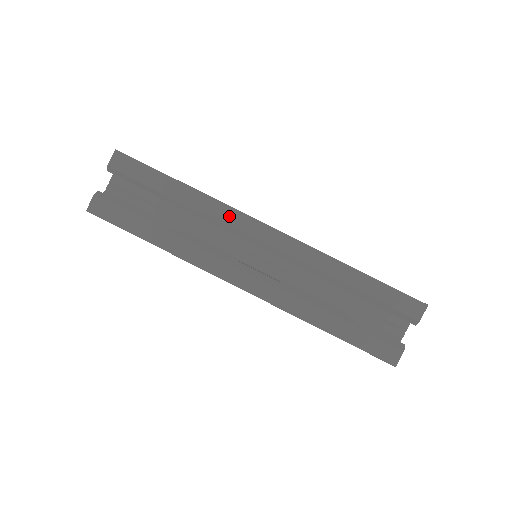
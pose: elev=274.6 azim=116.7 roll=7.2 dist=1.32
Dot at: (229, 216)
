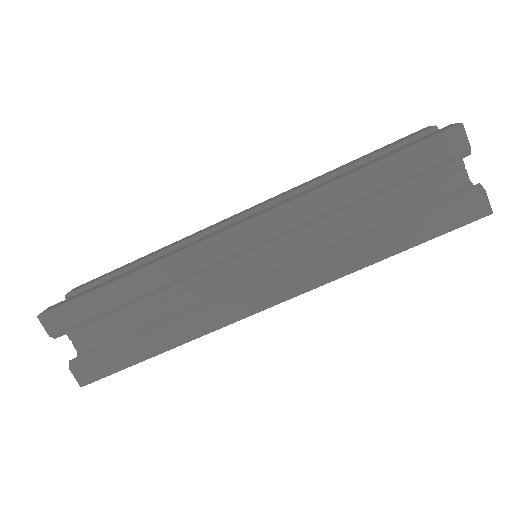
Dot at: (192, 259)
